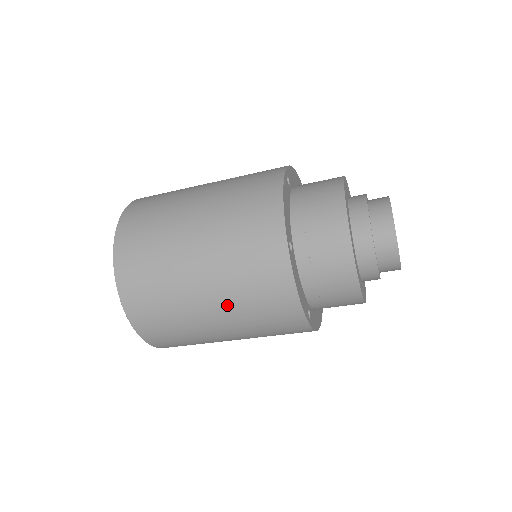
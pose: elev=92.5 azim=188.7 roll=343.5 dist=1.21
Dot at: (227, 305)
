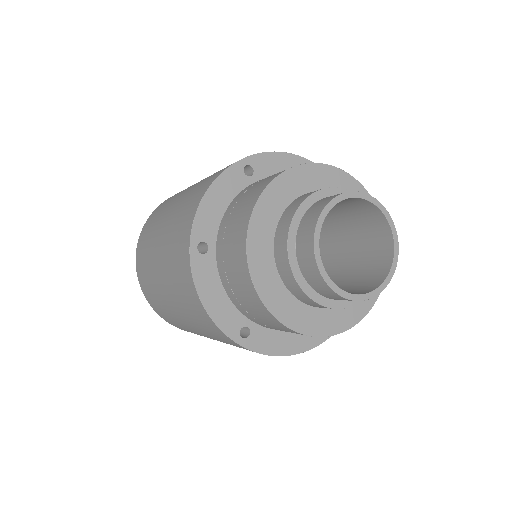
Dot at: occluded
